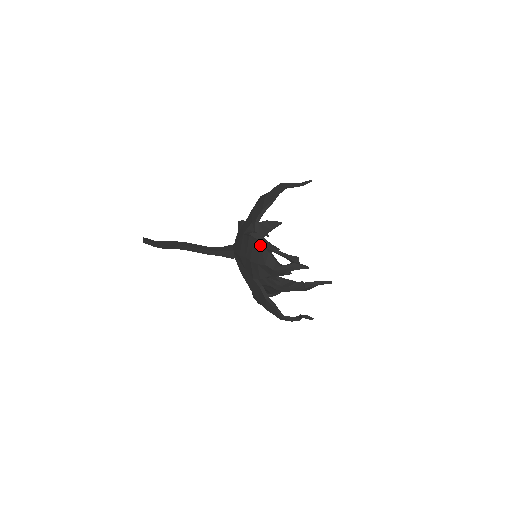
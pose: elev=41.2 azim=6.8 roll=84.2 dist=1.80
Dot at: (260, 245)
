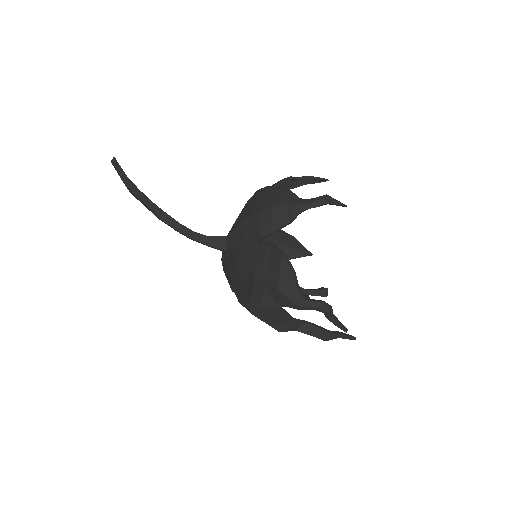
Dot at: occluded
